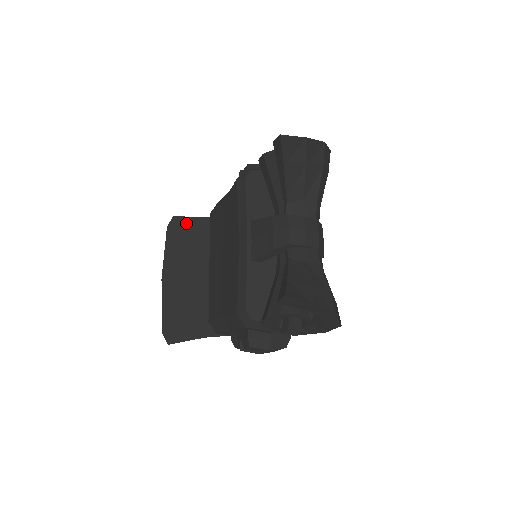
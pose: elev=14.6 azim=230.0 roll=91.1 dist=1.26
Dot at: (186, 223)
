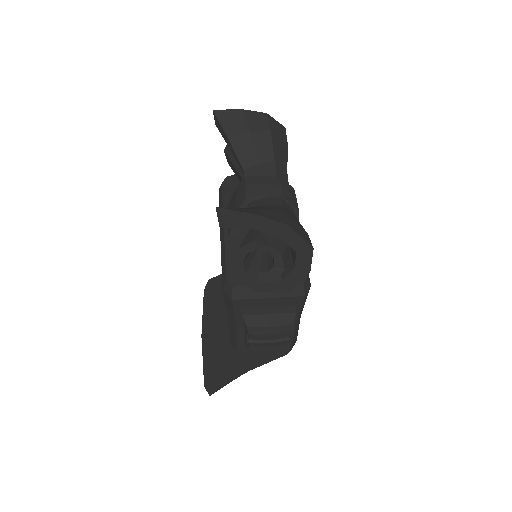
Dot at: (218, 280)
